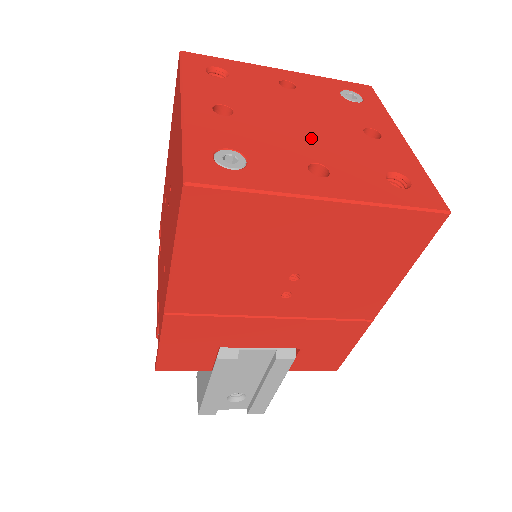
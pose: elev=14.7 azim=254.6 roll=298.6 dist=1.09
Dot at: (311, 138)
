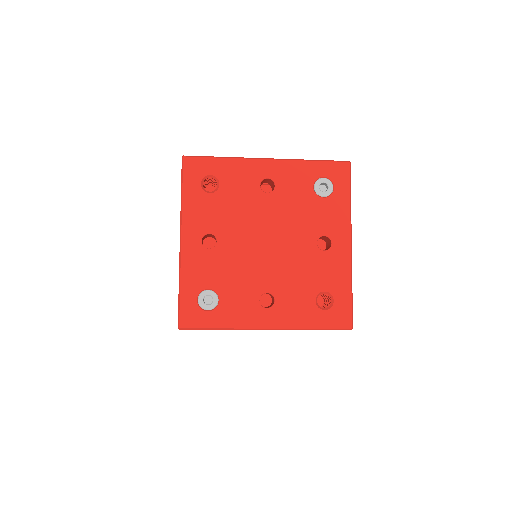
Dot at: (270, 263)
